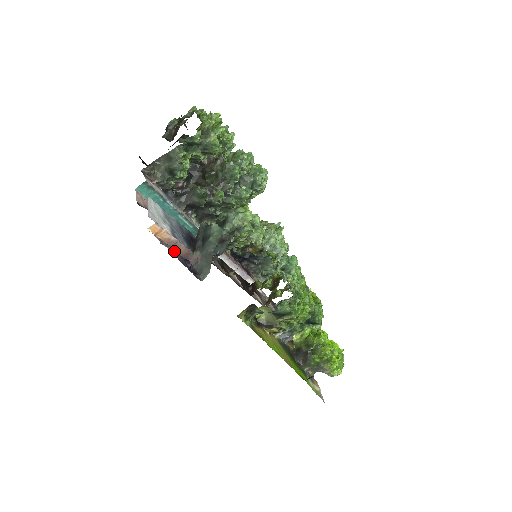
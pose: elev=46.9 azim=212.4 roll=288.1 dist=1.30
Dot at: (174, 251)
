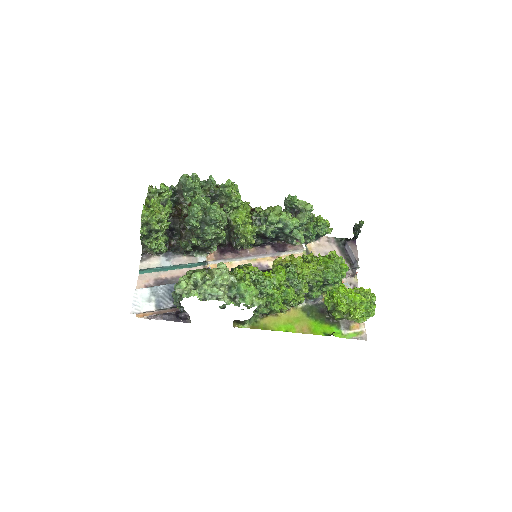
Dot at: (161, 318)
